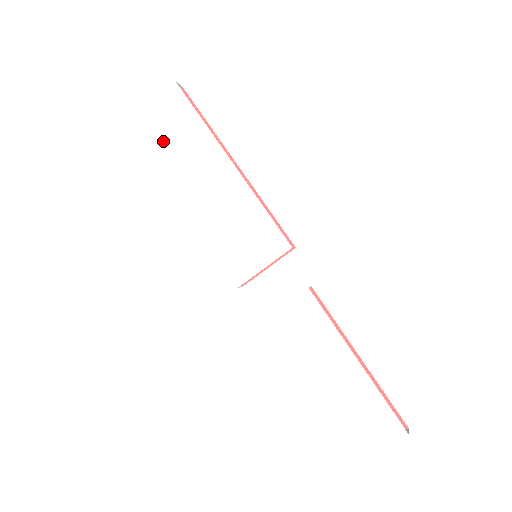
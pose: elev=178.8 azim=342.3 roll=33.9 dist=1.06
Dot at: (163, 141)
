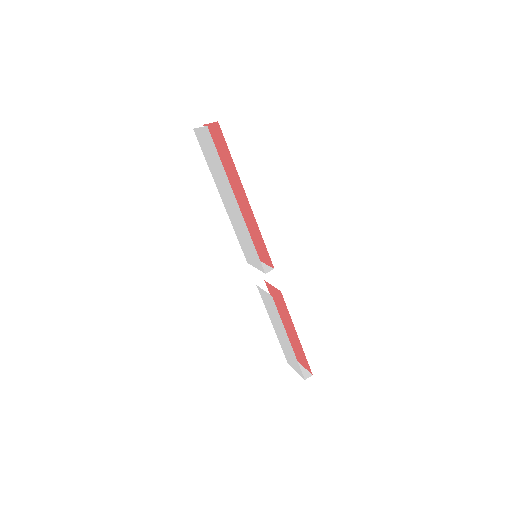
Dot at: (209, 157)
